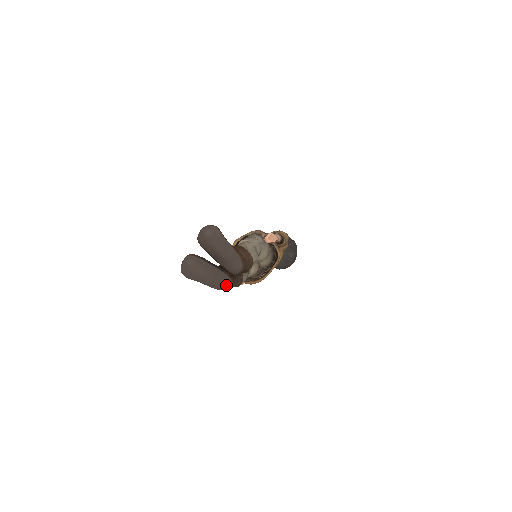
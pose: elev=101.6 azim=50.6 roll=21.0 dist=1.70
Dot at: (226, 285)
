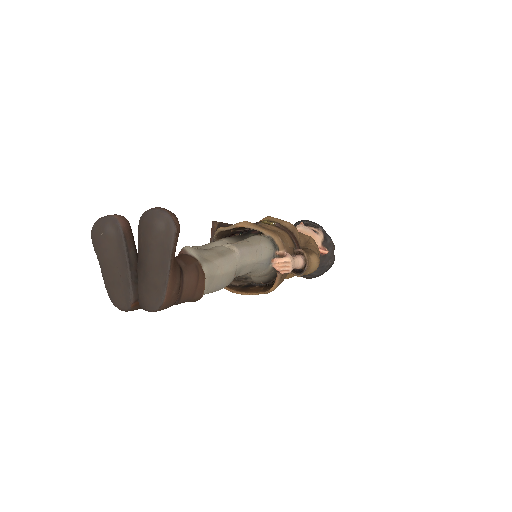
Dot at: (121, 305)
